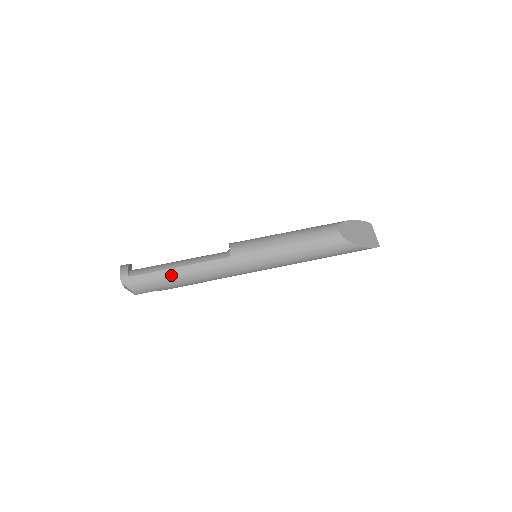
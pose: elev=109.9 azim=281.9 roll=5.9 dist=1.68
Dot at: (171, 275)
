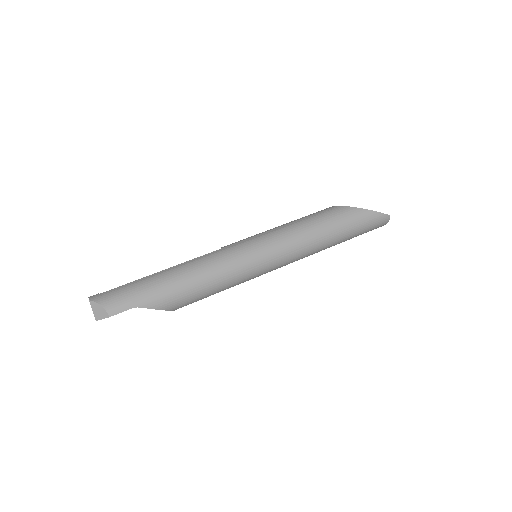
Dot at: (153, 278)
